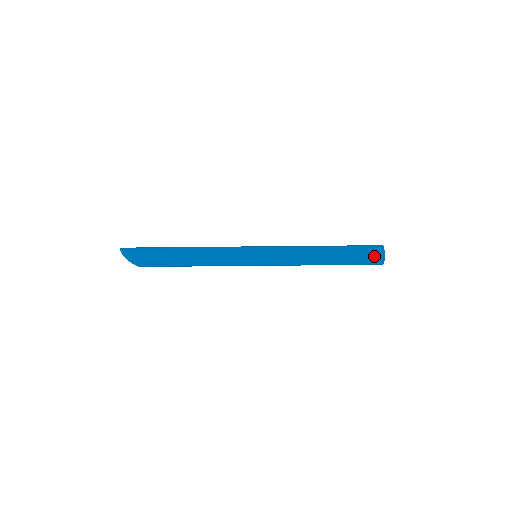
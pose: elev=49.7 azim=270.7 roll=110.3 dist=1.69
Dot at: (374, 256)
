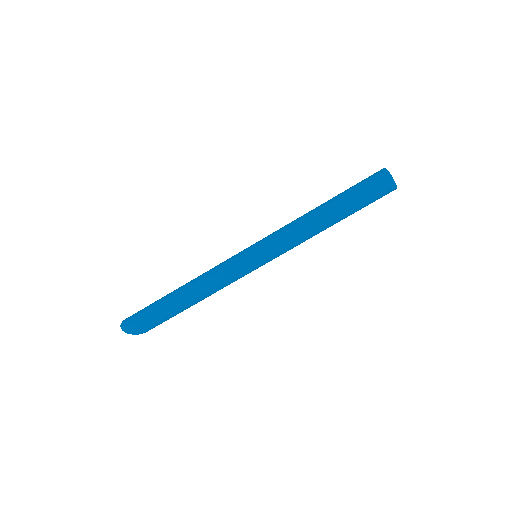
Dot at: (384, 191)
